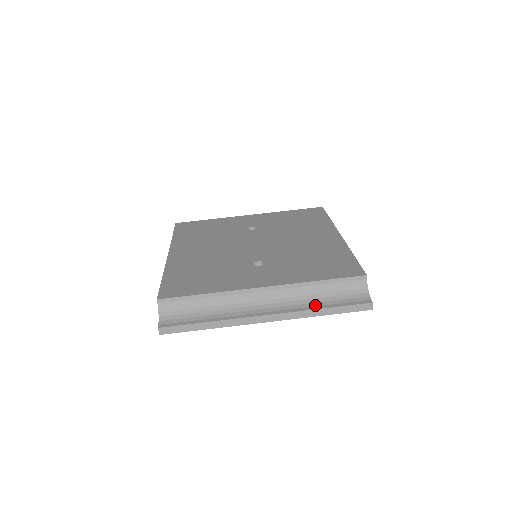
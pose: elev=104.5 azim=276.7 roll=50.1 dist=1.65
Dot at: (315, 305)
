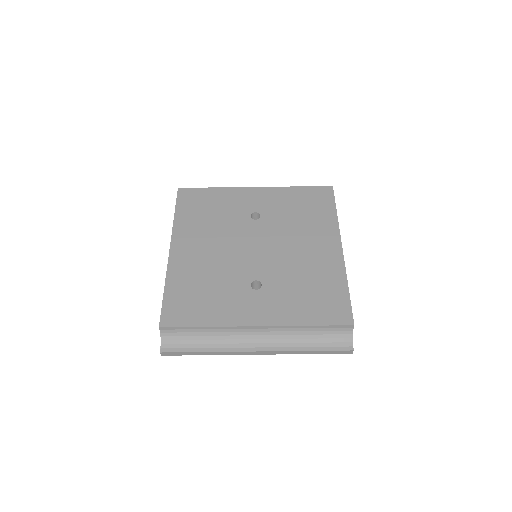
Dot at: (302, 346)
